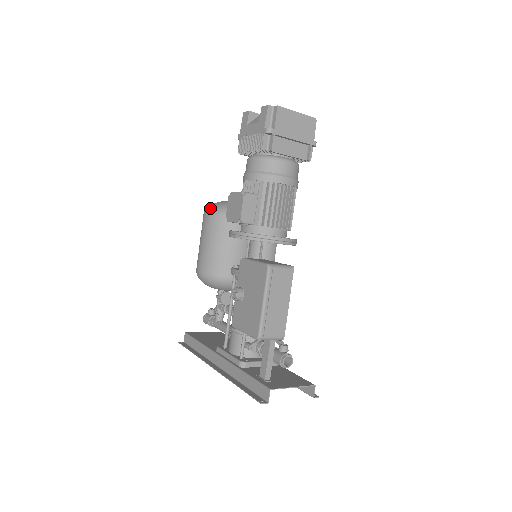
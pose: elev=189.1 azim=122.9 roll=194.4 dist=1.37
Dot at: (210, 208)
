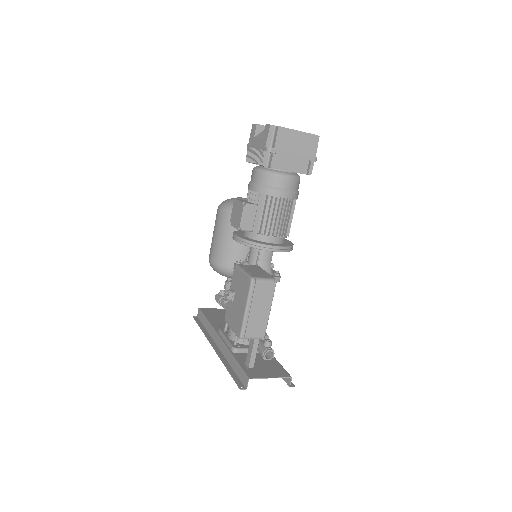
Dot at: (222, 205)
